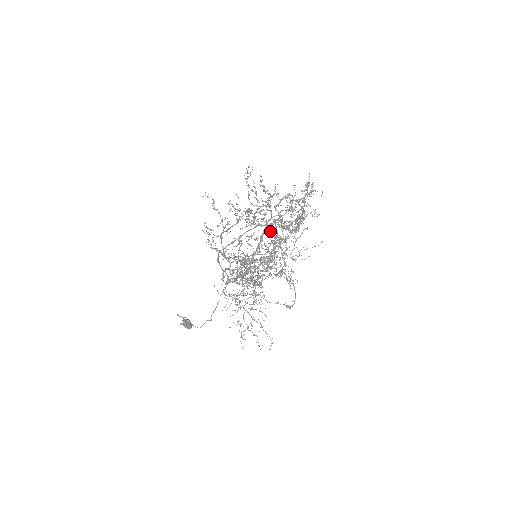
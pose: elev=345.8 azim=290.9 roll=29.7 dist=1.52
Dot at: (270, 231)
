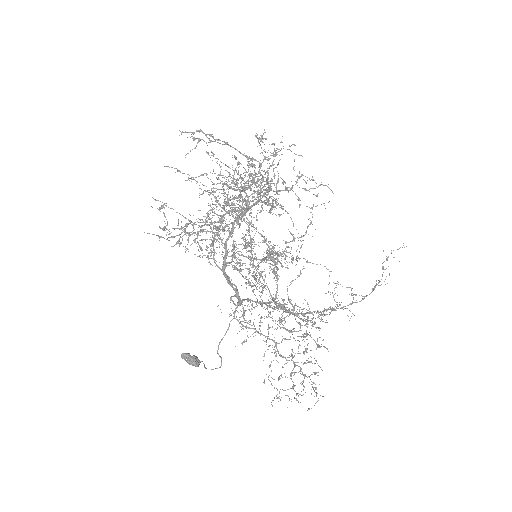
Dot at: occluded
